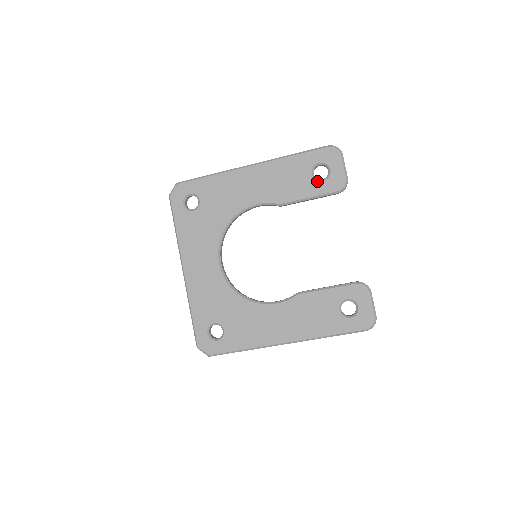
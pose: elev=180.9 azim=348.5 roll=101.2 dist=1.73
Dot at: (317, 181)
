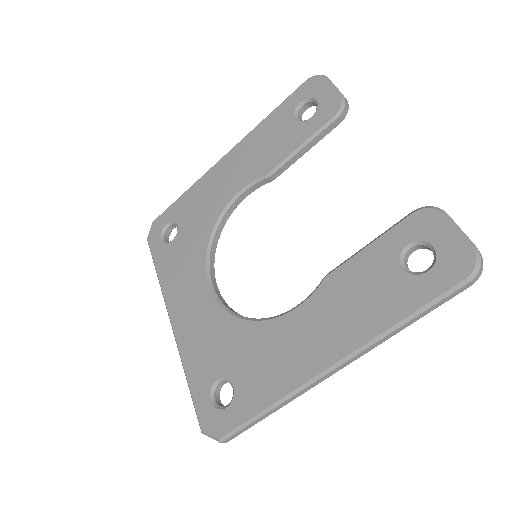
Dot at: (304, 122)
